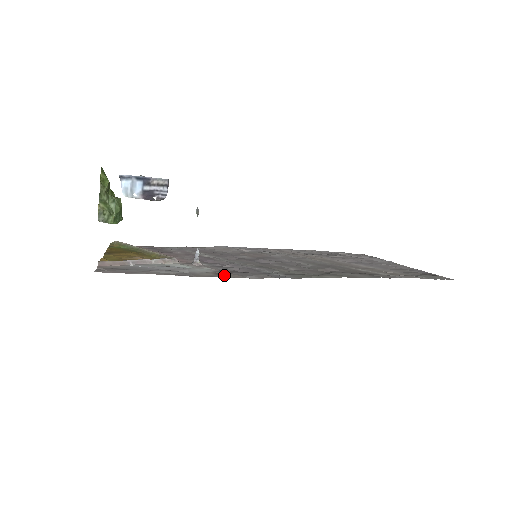
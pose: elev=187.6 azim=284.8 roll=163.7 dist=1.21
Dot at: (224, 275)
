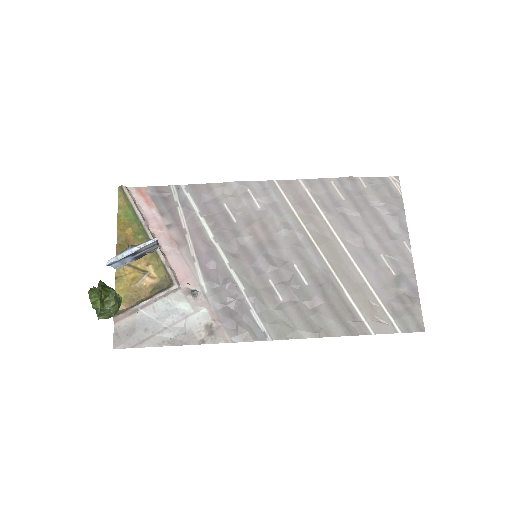
Dot at: (214, 335)
